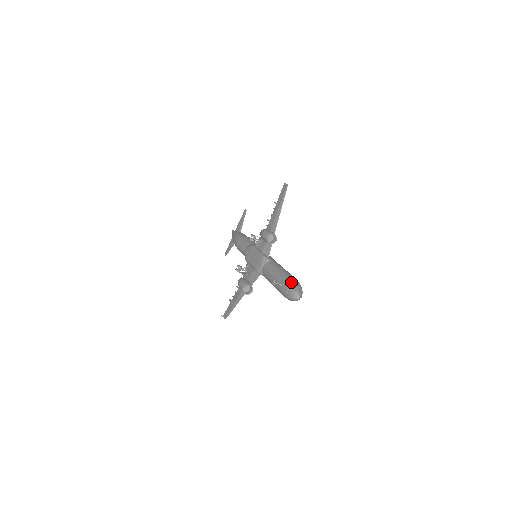
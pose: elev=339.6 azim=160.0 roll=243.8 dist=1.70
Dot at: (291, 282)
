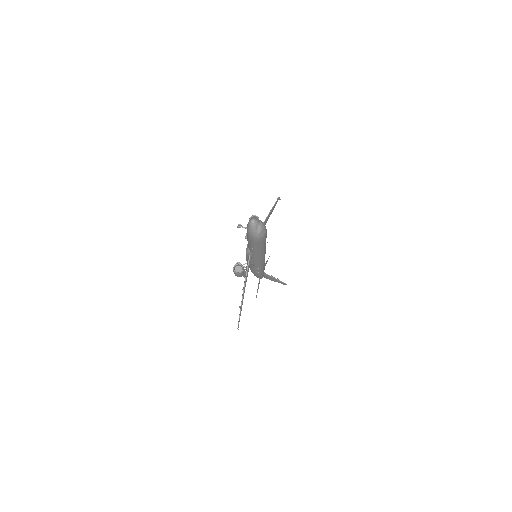
Dot at: occluded
